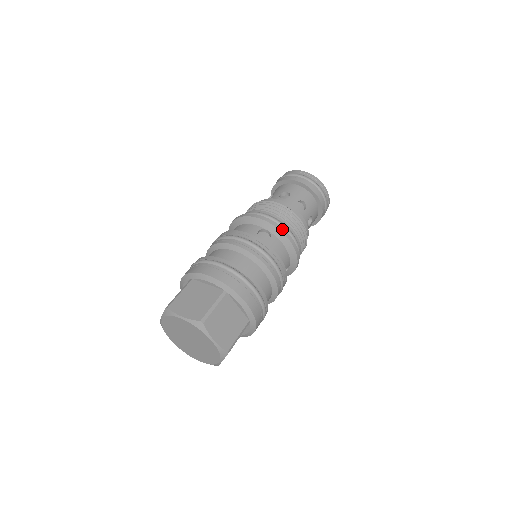
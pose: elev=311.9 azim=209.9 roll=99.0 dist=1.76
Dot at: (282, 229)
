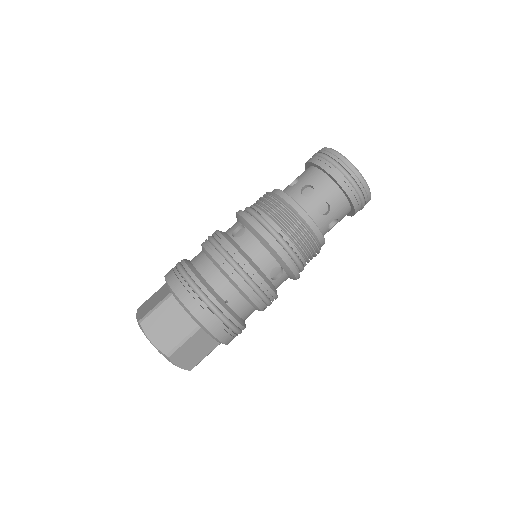
Dot at: (254, 223)
